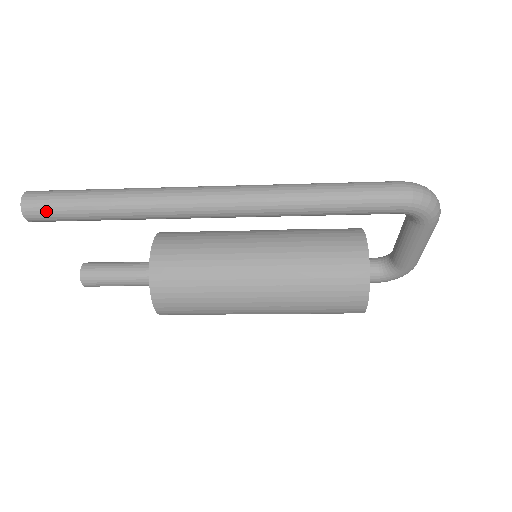
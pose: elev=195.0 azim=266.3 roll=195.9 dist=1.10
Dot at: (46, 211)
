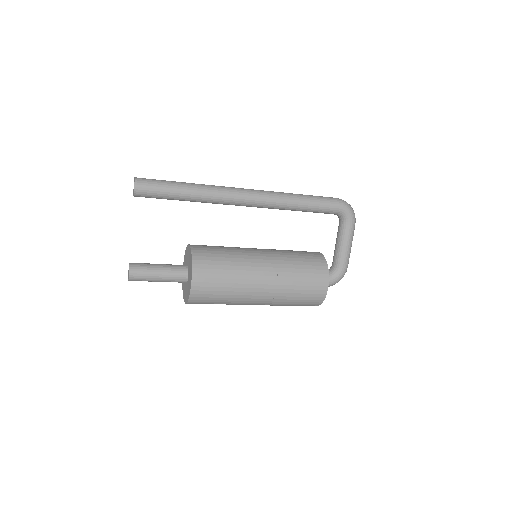
Dot at: (150, 184)
